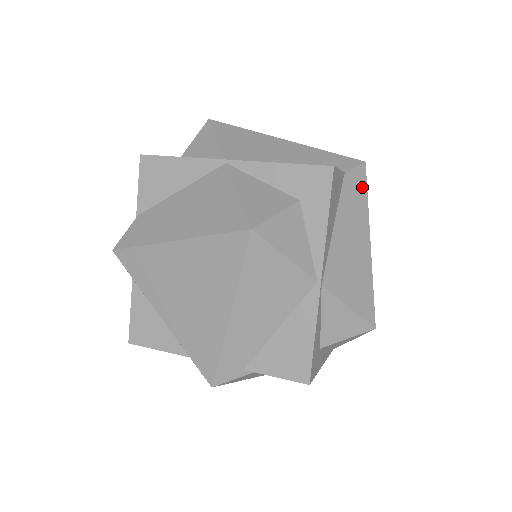
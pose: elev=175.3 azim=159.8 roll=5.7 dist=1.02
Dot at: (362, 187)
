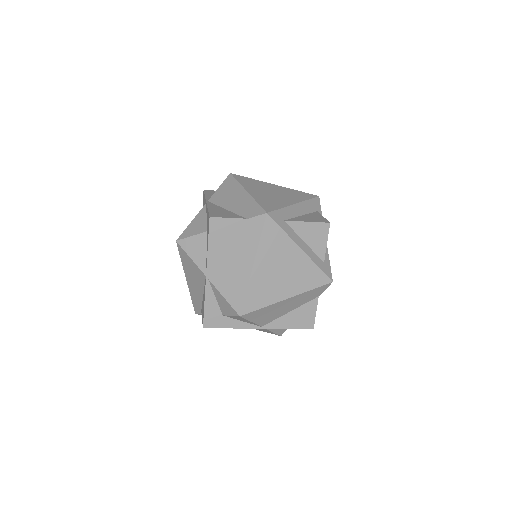
Dot at: (258, 229)
